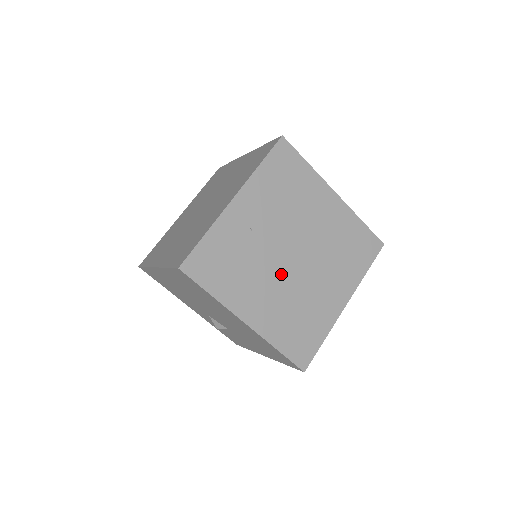
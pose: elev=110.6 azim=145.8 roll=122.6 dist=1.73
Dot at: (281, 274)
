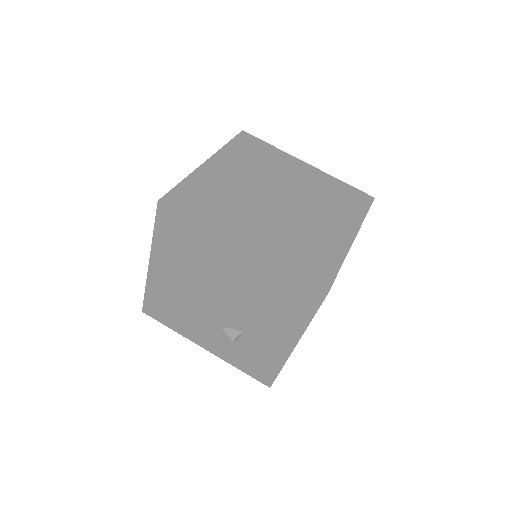
Dot at: (269, 212)
